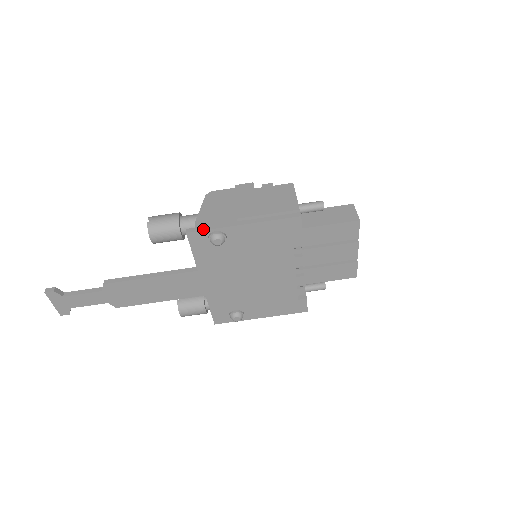
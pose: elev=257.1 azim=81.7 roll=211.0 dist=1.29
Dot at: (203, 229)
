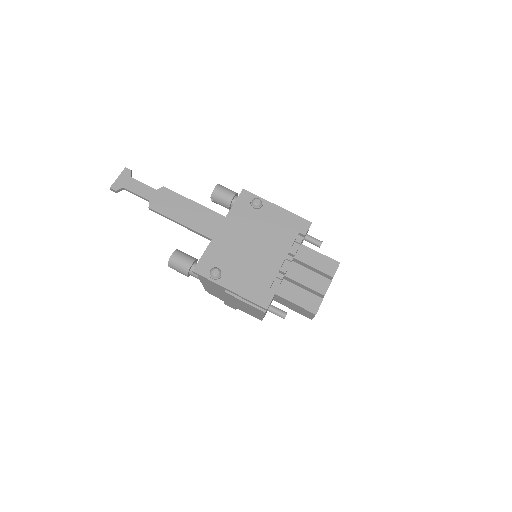
Dot at: (253, 194)
